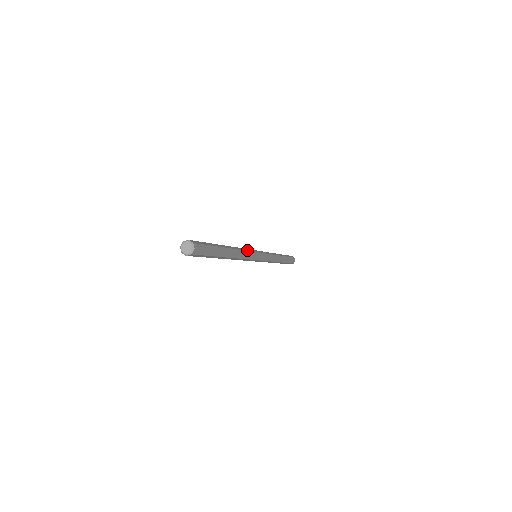
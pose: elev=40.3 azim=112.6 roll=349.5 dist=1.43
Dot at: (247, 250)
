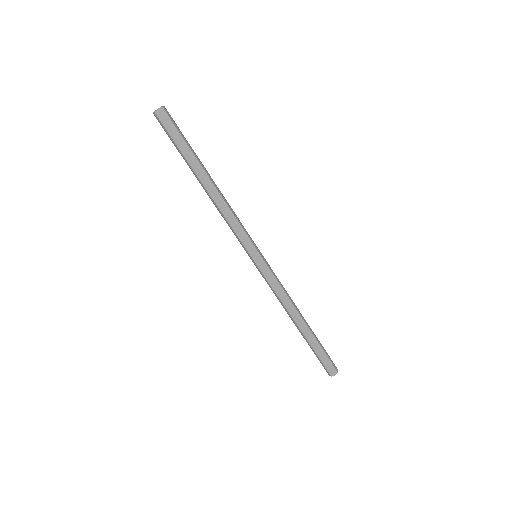
Dot at: (239, 220)
